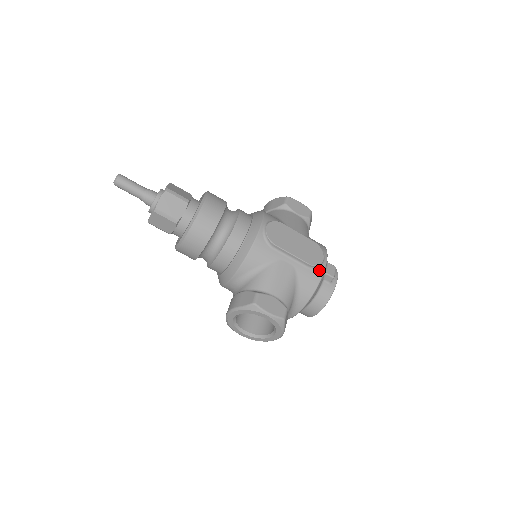
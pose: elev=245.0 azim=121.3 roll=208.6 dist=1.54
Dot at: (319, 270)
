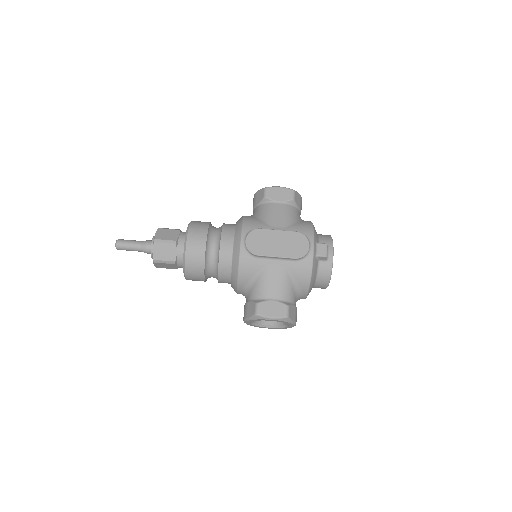
Dot at: (308, 258)
